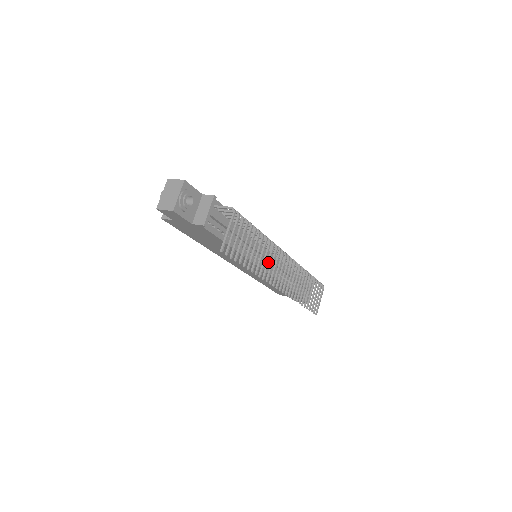
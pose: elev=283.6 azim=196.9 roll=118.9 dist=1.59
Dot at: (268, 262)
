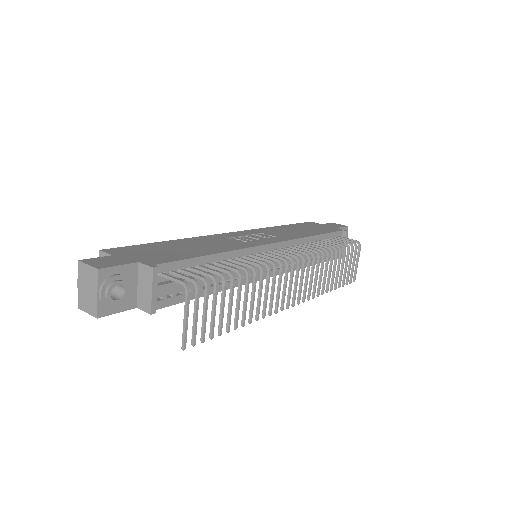
Dot at: (266, 295)
